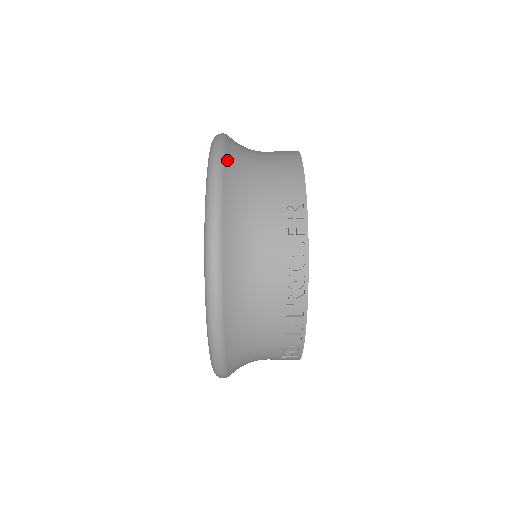
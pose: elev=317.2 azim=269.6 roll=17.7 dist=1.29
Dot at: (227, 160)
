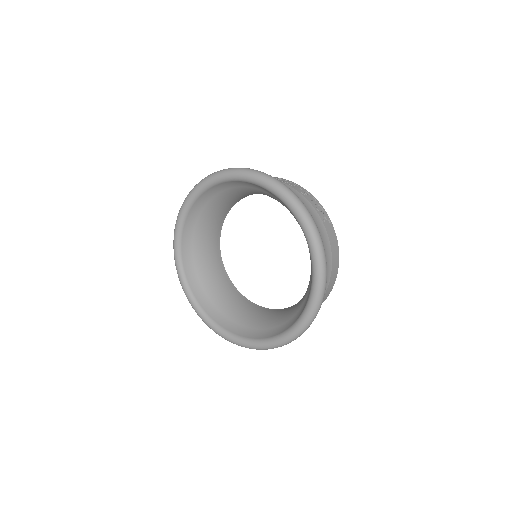
Dot at: occluded
